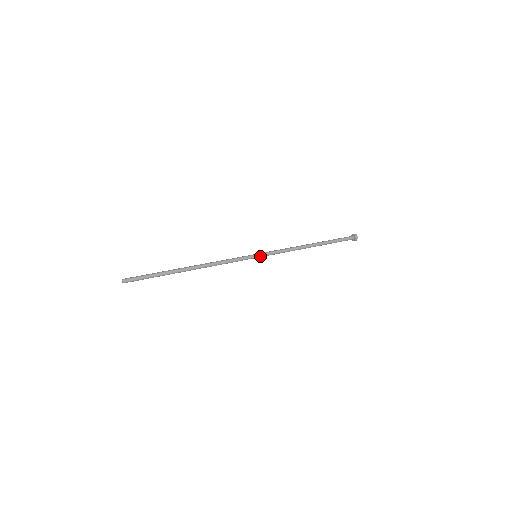
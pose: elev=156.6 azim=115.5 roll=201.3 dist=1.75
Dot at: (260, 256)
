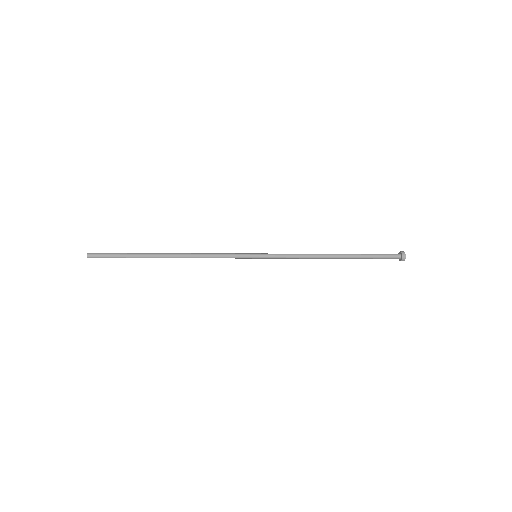
Dot at: (261, 257)
